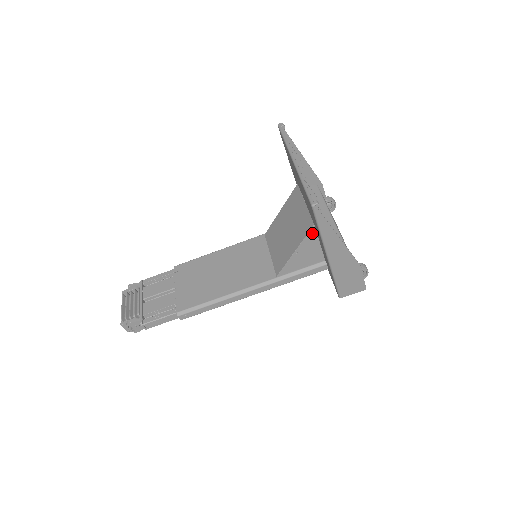
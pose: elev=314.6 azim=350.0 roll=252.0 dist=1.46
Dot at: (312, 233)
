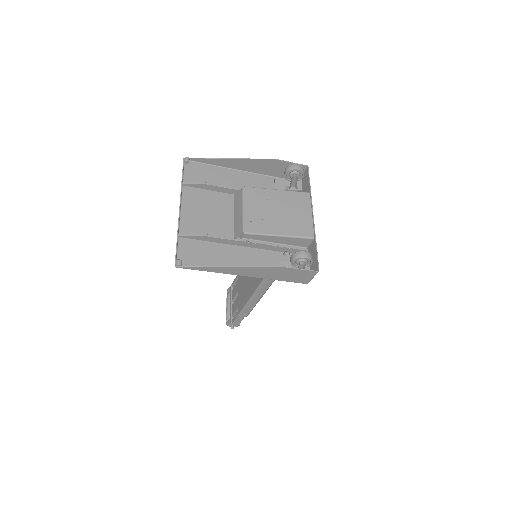
Dot at: (240, 248)
